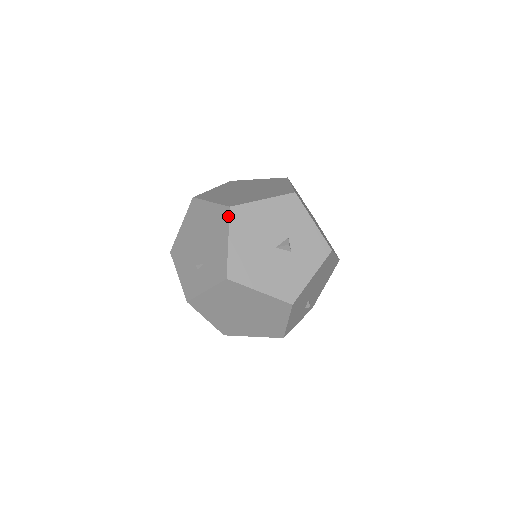
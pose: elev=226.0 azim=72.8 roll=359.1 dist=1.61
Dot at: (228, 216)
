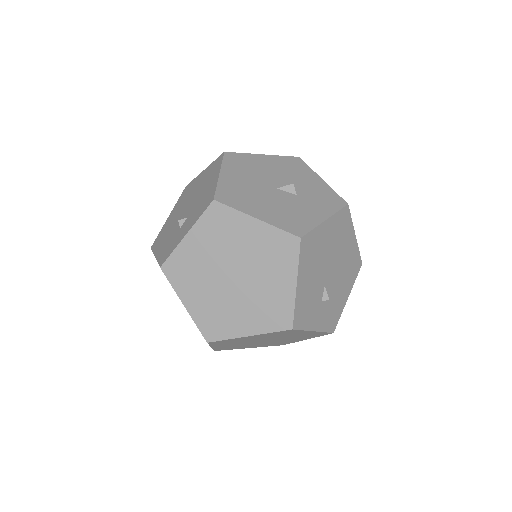
Dot at: (222, 158)
